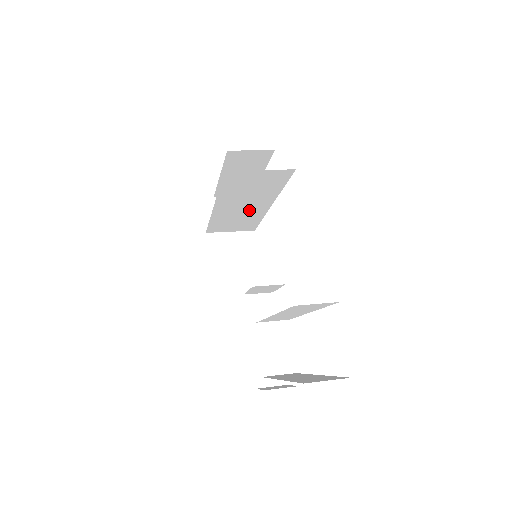
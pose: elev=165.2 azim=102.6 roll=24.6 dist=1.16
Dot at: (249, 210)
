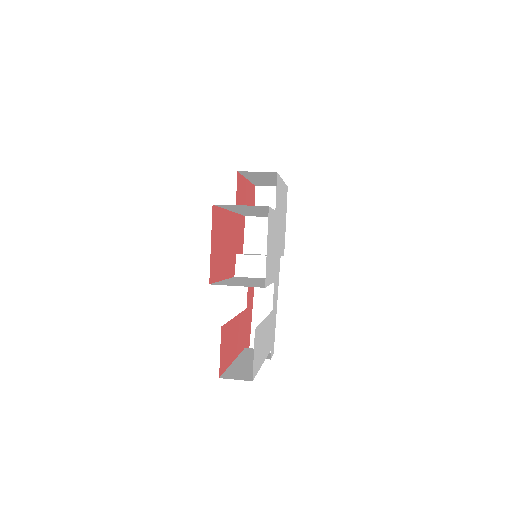
Dot at: occluded
